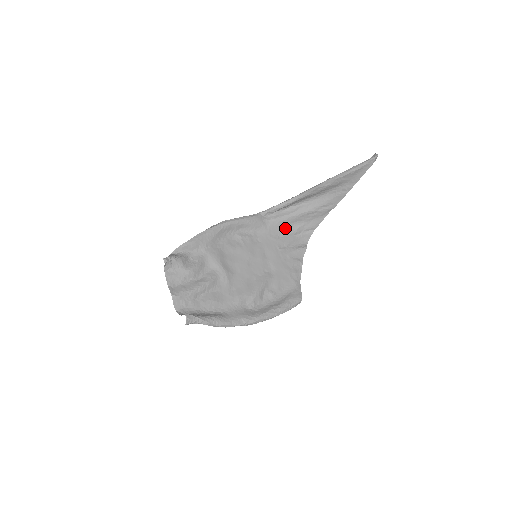
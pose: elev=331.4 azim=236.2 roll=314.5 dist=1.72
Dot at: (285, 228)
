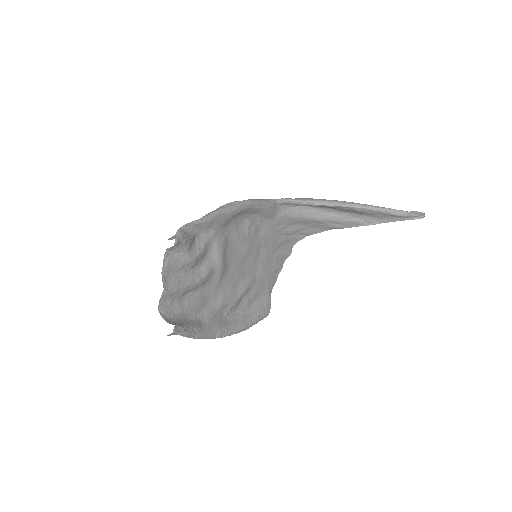
Dot at: (287, 225)
